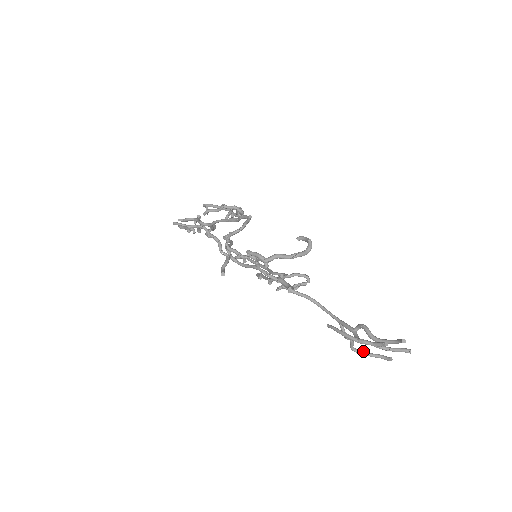
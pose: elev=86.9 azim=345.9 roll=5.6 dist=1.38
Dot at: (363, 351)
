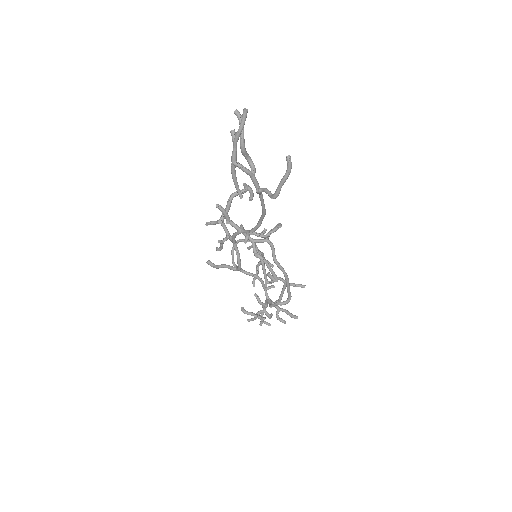
Dot at: (278, 187)
